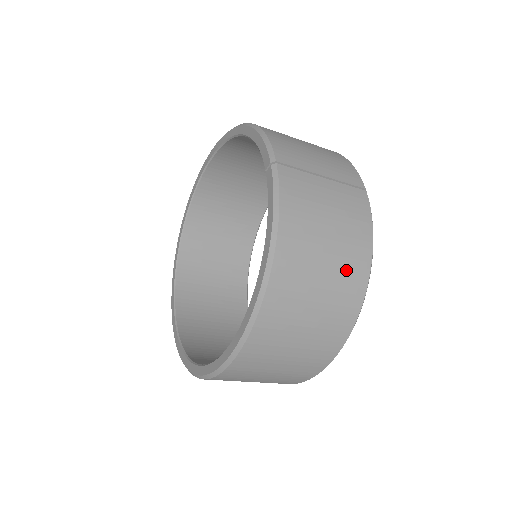
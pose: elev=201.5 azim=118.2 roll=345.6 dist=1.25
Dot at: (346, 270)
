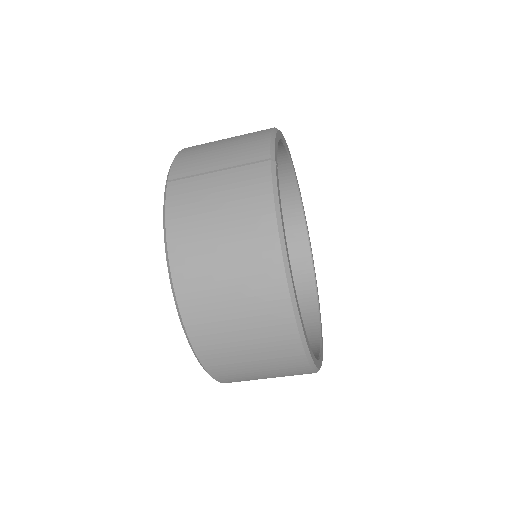
Dot at: (250, 252)
